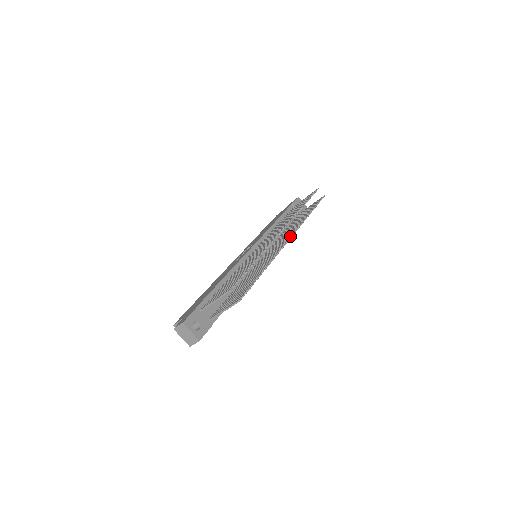
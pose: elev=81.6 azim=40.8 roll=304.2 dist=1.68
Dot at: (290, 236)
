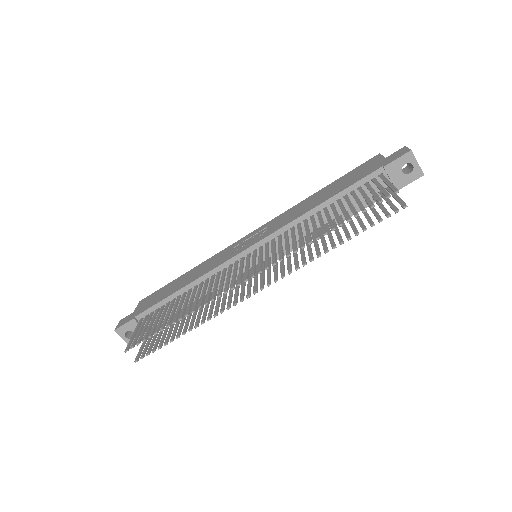
Dot at: (262, 287)
